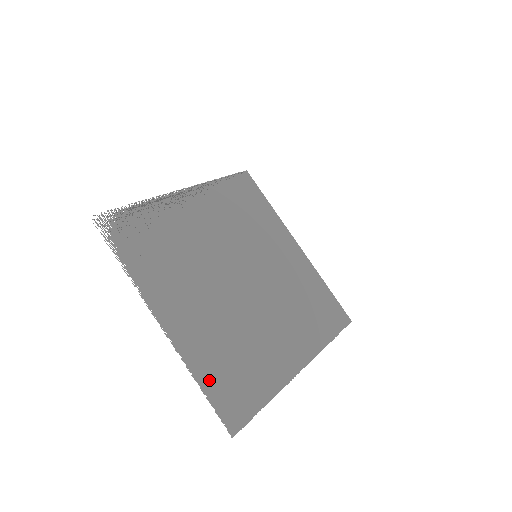
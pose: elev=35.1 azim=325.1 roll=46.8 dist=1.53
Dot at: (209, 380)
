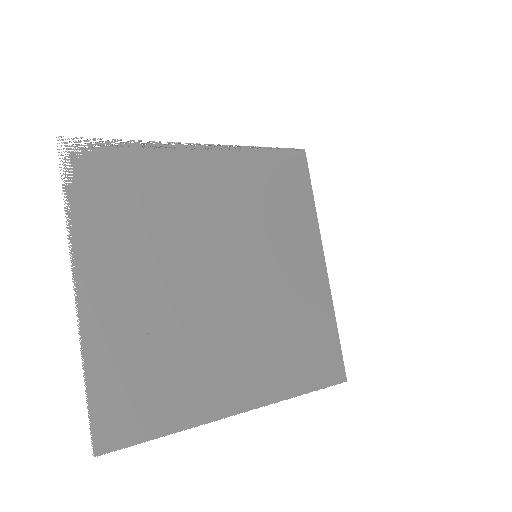
Dot at: (103, 379)
